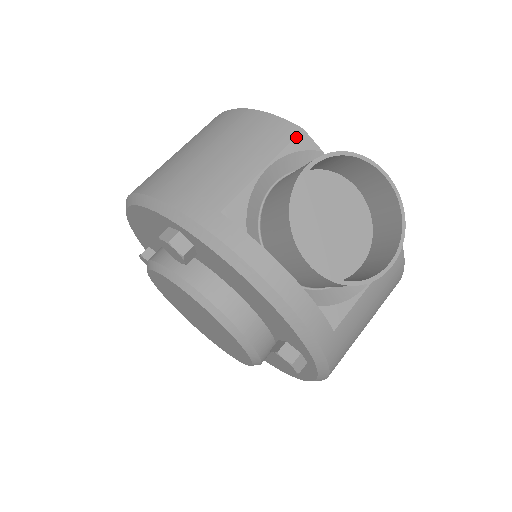
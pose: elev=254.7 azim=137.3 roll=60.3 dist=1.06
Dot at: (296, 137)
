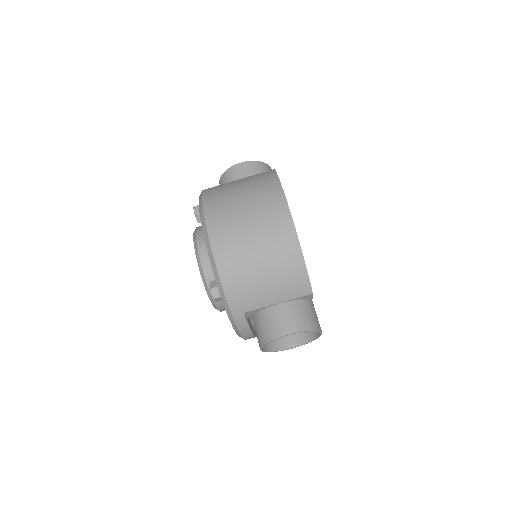
Dot at: (306, 296)
